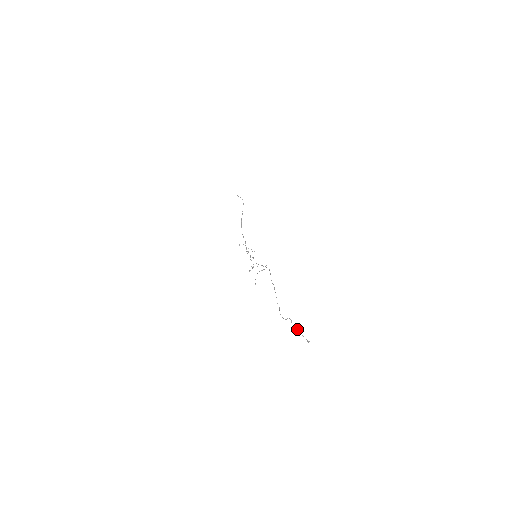
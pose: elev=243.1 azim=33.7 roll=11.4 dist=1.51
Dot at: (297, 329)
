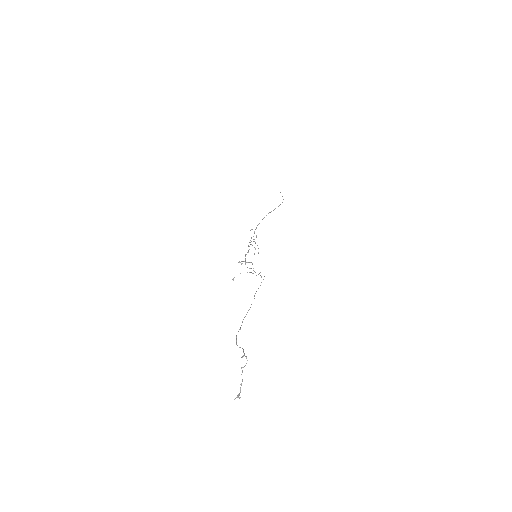
Dot at: (242, 370)
